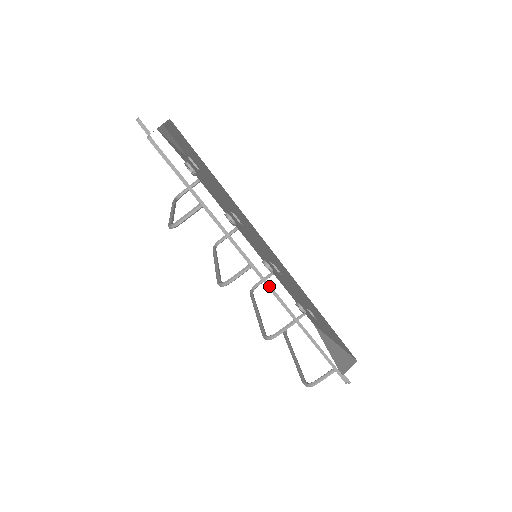
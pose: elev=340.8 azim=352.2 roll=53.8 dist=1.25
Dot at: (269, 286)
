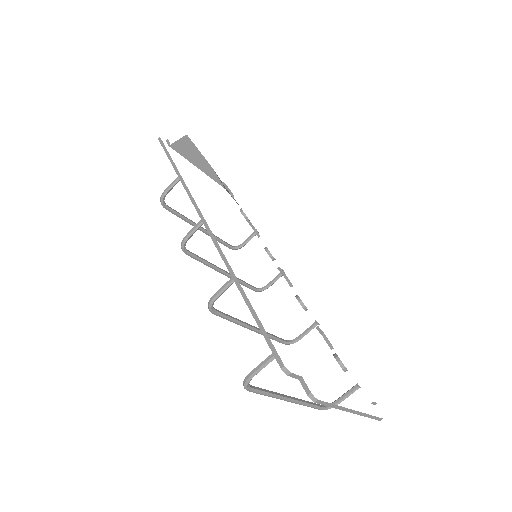
Dot at: (209, 231)
